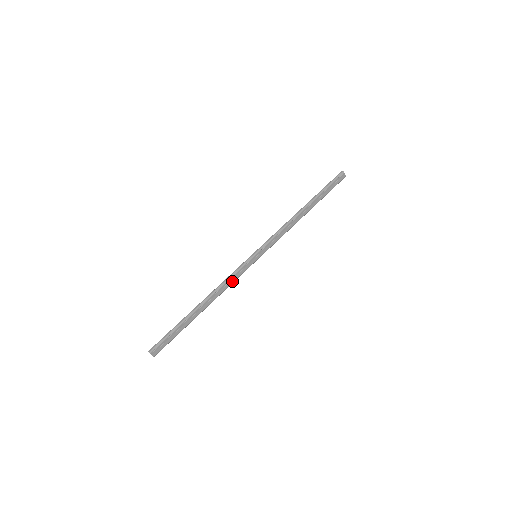
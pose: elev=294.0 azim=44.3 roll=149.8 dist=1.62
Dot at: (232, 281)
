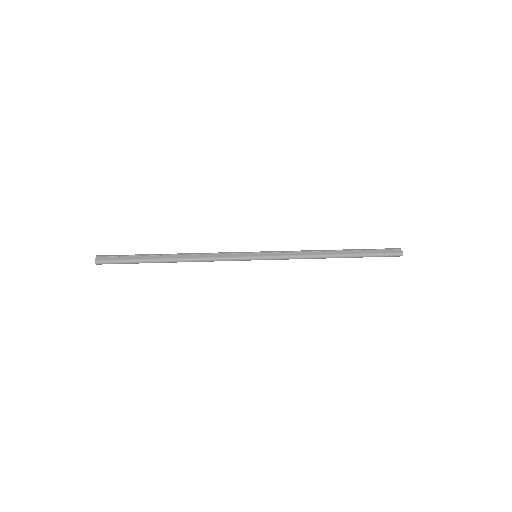
Dot at: (216, 256)
